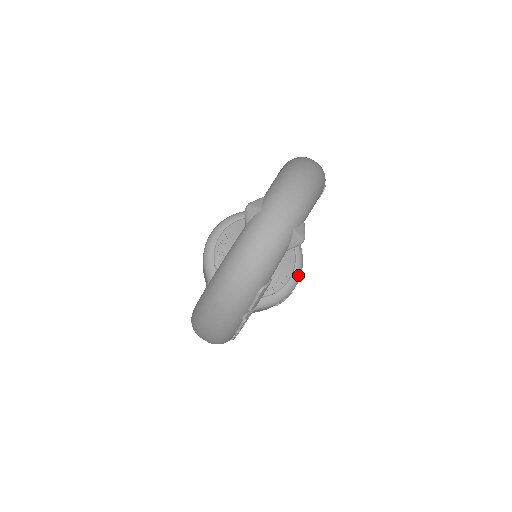
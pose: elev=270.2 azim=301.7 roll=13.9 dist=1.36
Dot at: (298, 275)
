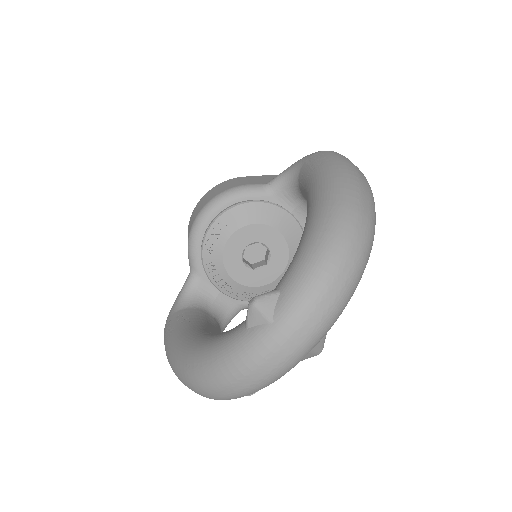
Dot at: occluded
